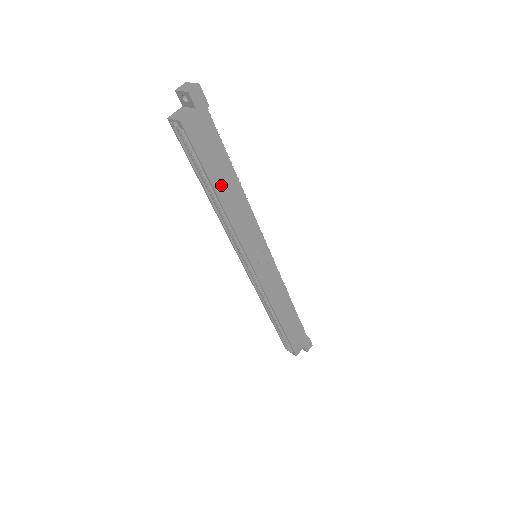
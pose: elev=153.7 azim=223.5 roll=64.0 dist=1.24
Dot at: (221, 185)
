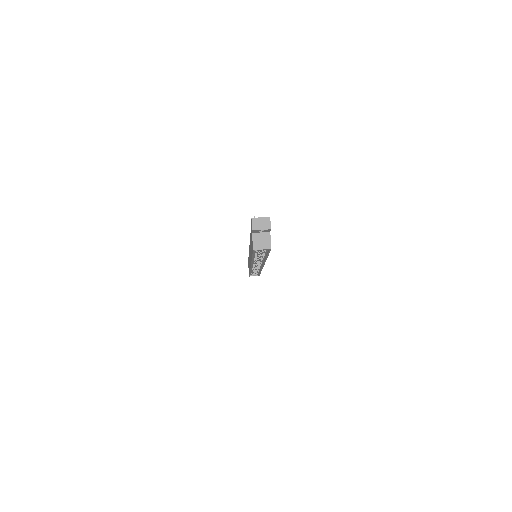
Dot at: occluded
